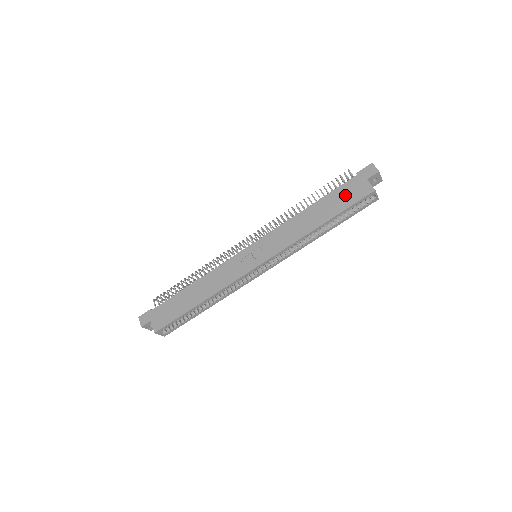
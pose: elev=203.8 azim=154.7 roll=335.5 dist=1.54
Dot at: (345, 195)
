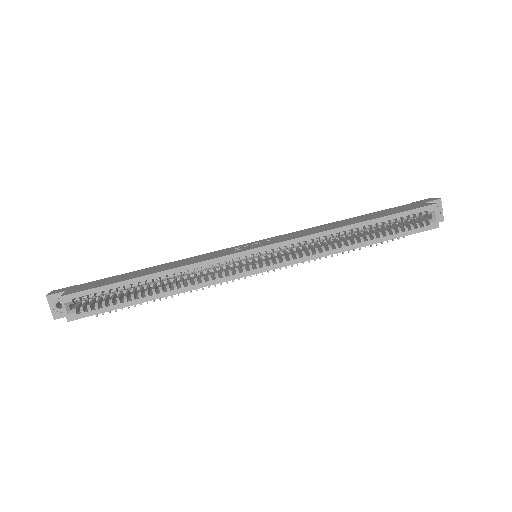
Dot at: (394, 210)
